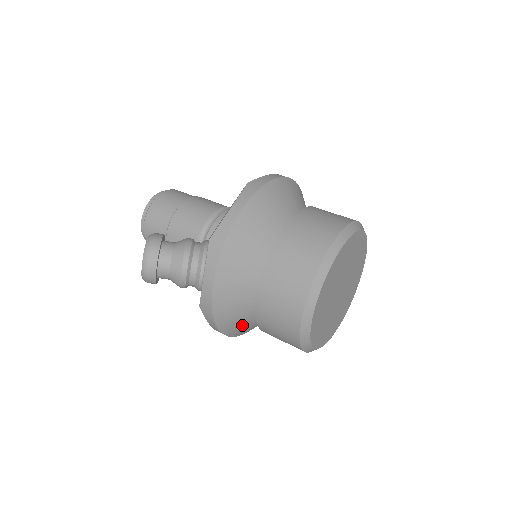
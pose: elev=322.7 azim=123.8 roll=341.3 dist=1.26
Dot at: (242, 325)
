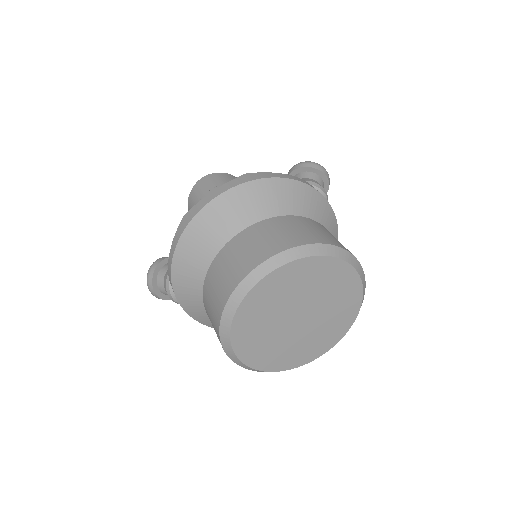
Dot at: occluded
